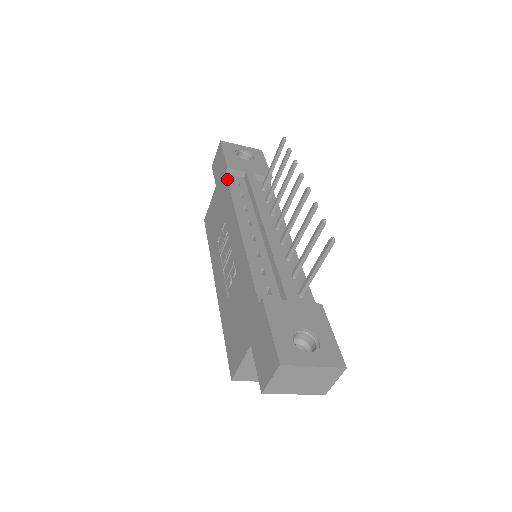
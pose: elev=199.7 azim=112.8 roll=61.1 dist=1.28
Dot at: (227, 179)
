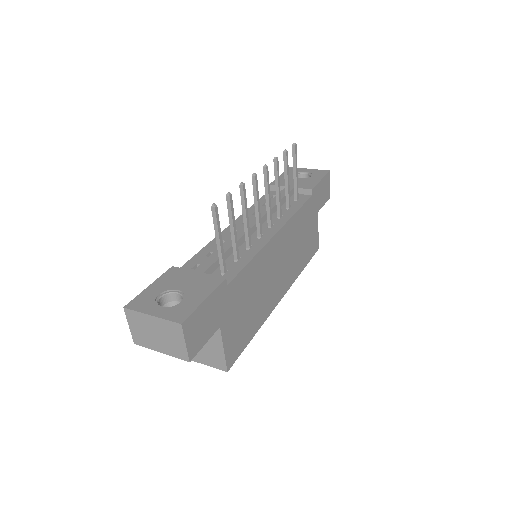
Dot at: occluded
